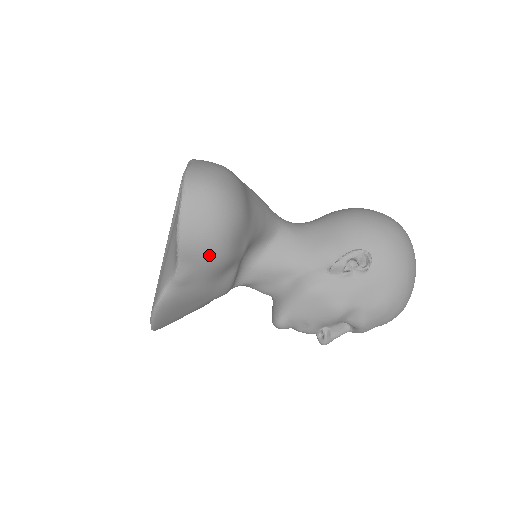
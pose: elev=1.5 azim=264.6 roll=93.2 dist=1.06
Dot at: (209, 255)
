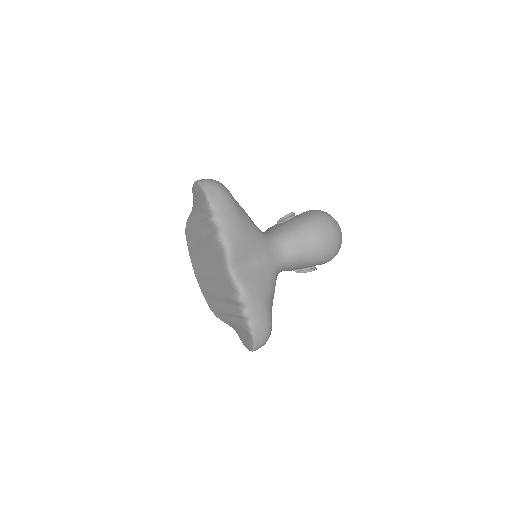
Dot at: occluded
